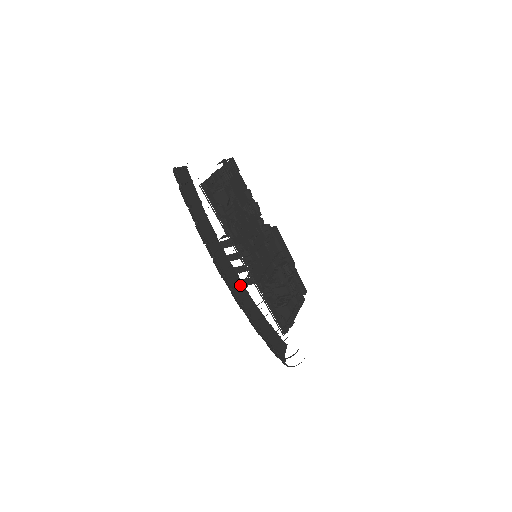
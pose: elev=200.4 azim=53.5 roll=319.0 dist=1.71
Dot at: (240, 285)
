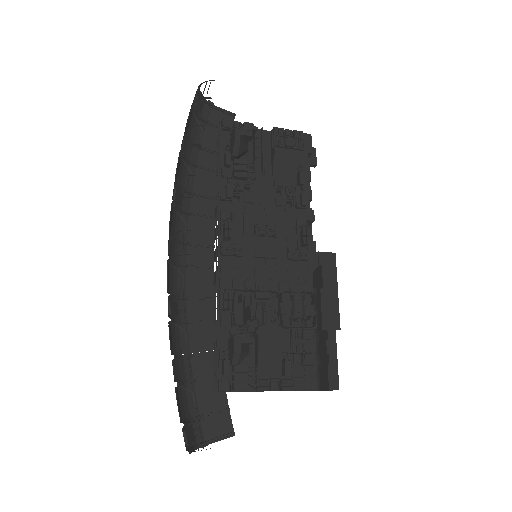
Dot at: (208, 278)
